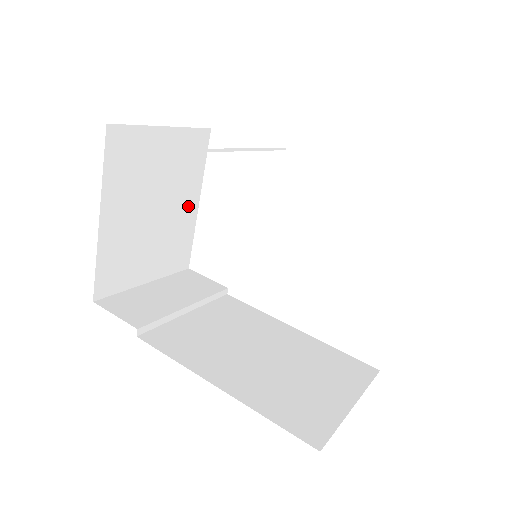
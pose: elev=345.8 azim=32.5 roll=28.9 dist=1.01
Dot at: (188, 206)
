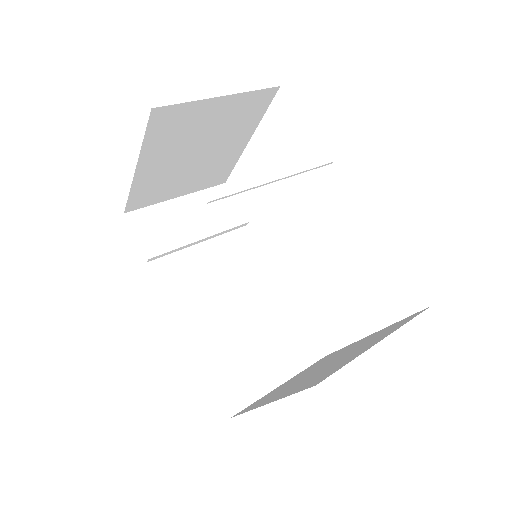
Dot at: (235, 145)
